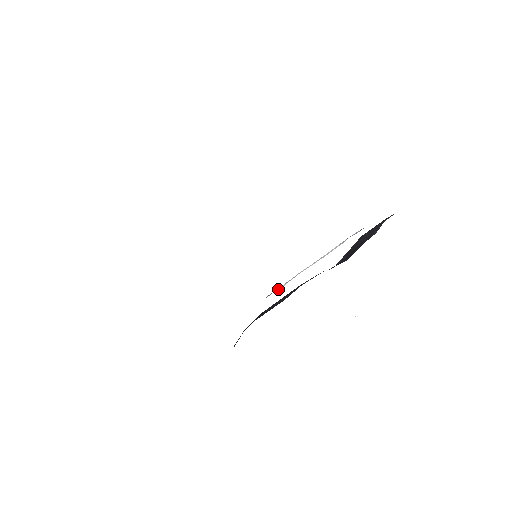
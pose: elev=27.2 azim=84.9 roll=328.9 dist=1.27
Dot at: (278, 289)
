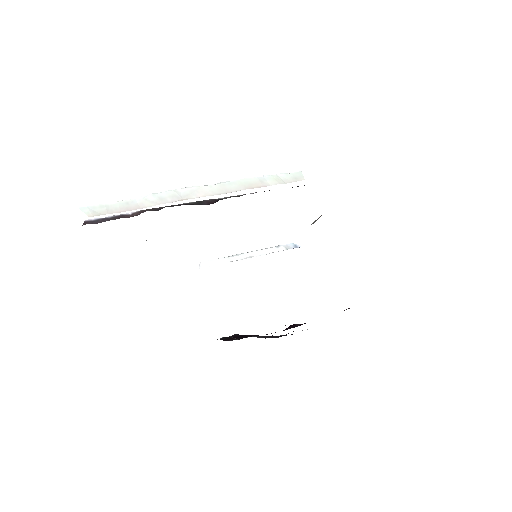
Dot at: (216, 264)
